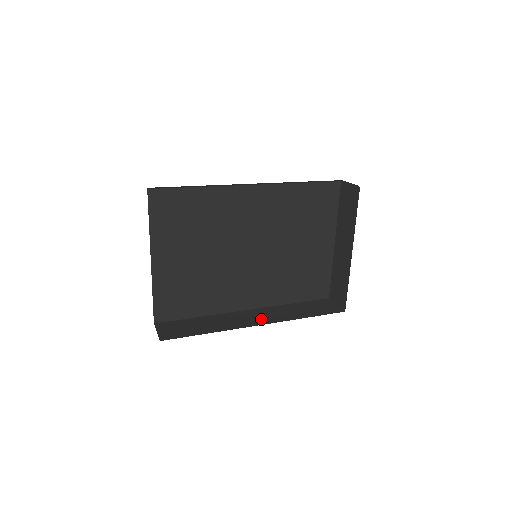
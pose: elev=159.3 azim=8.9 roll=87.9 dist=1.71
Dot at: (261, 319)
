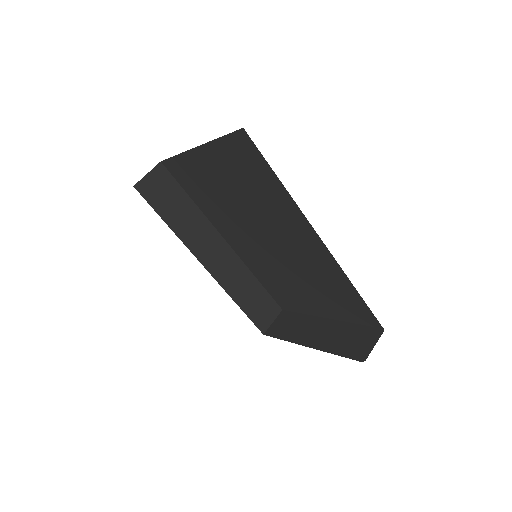
Dot at: (216, 264)
